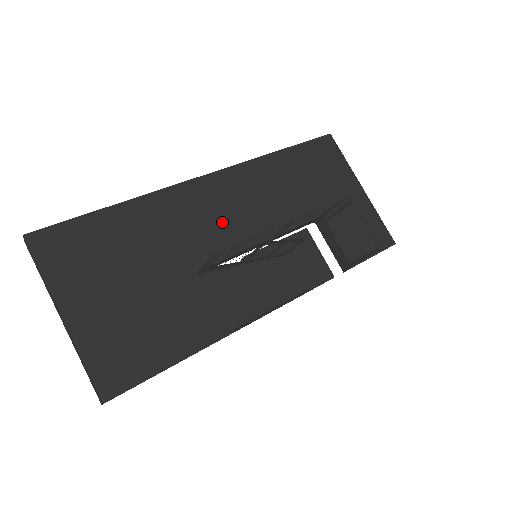
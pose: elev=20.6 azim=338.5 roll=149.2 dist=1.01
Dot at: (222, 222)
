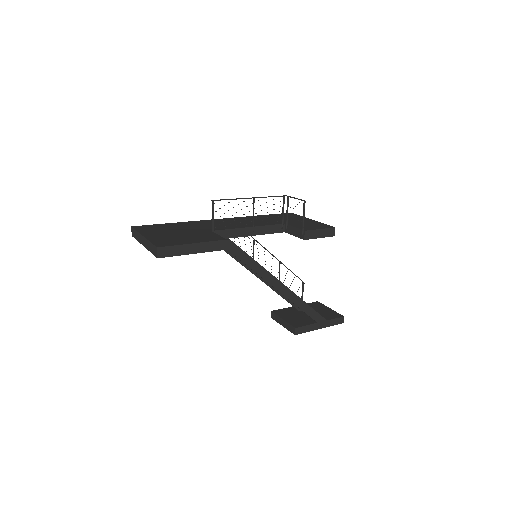
Dot at: (226, 225)
